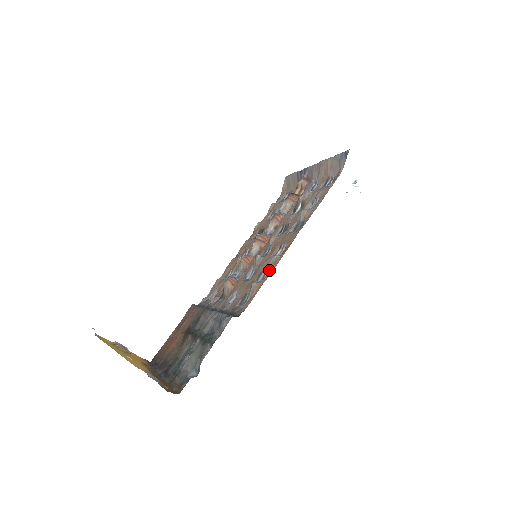
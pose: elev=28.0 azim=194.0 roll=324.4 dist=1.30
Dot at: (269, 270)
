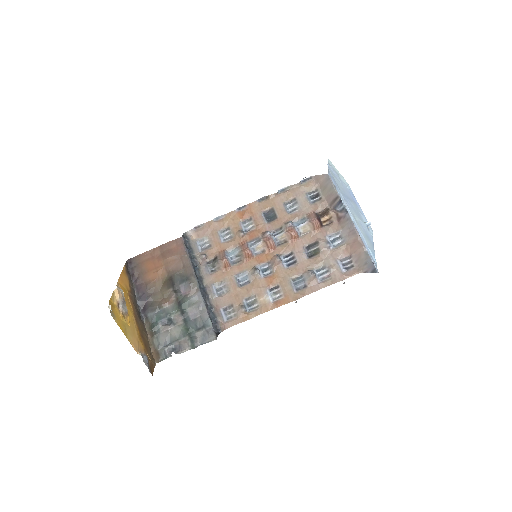
Dot at: (259, 306)
